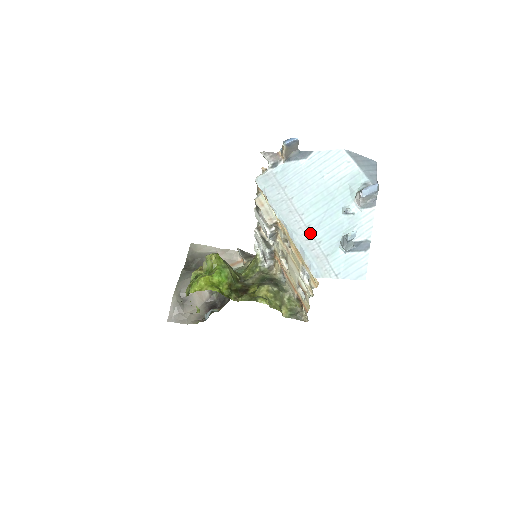
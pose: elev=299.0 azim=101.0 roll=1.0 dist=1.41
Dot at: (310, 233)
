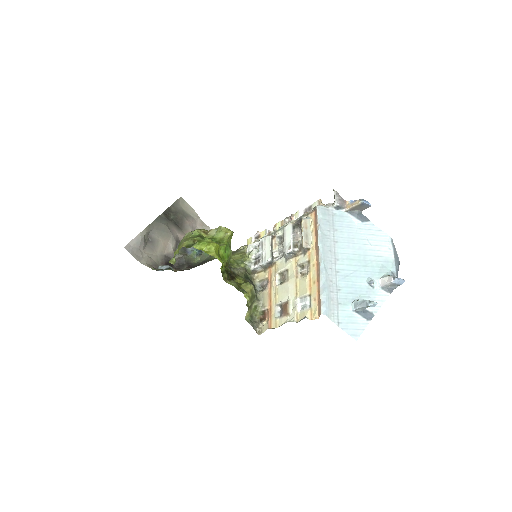
Dot at: (336, 278)
